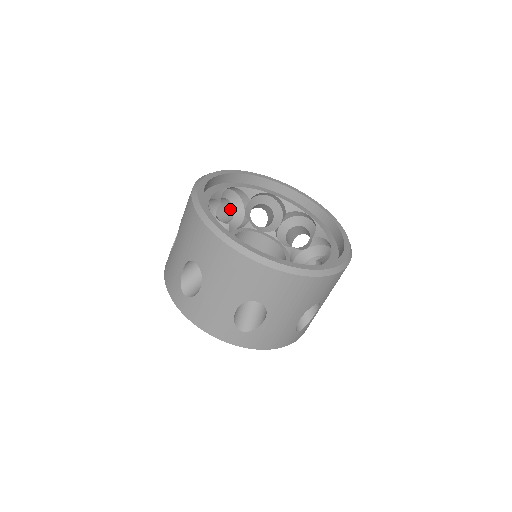
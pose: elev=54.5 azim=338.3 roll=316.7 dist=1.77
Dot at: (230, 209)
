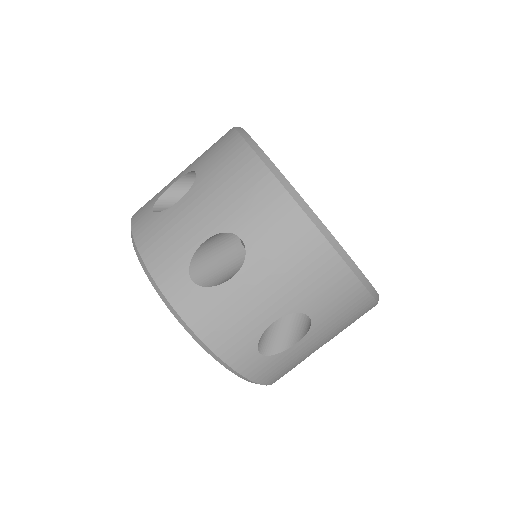
Dot at: occluded
